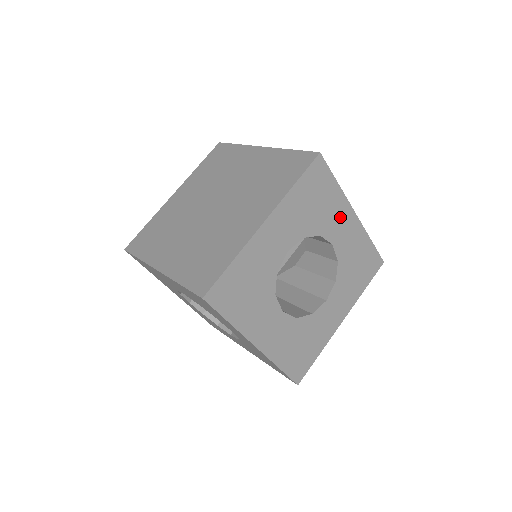
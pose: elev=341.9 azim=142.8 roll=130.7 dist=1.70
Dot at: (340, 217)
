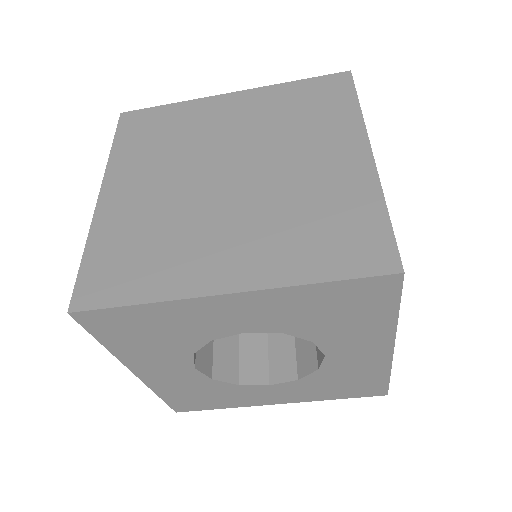
Dot at: (364, 341)
